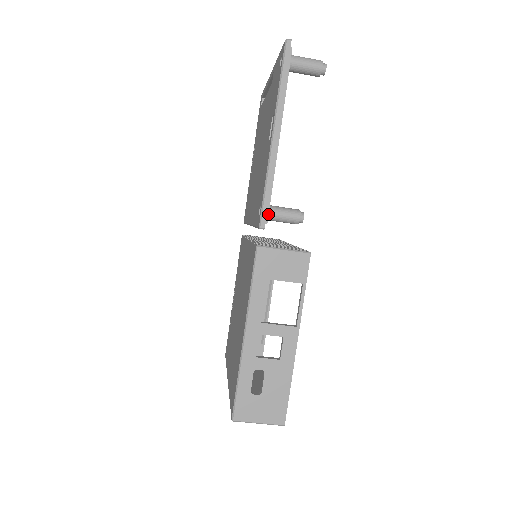
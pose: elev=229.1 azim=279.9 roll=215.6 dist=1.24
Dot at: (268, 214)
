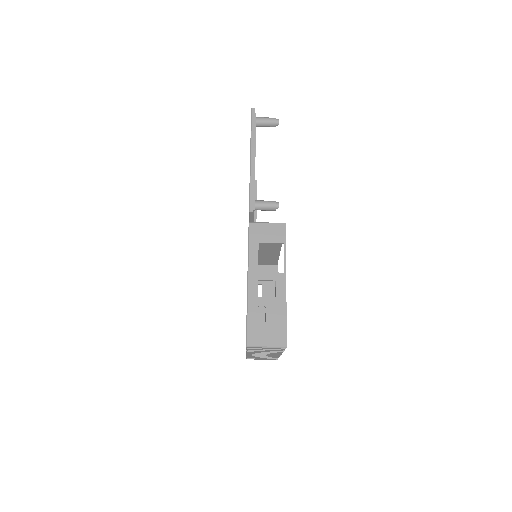
Dot at: (254, 204)
